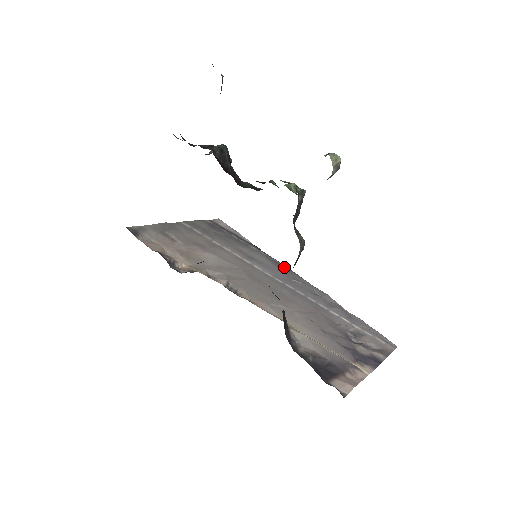
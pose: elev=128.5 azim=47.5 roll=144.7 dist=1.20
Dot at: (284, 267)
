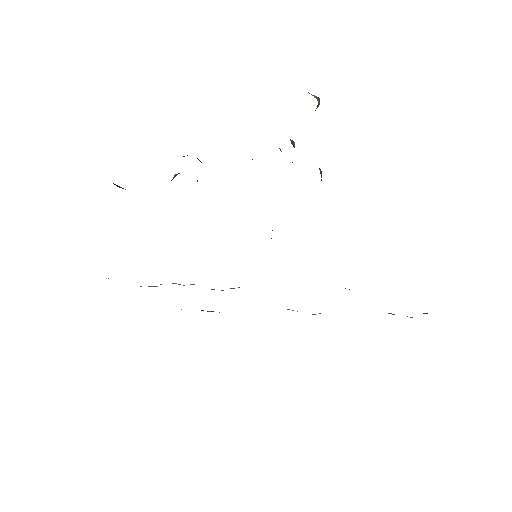
Dot at: occluded
